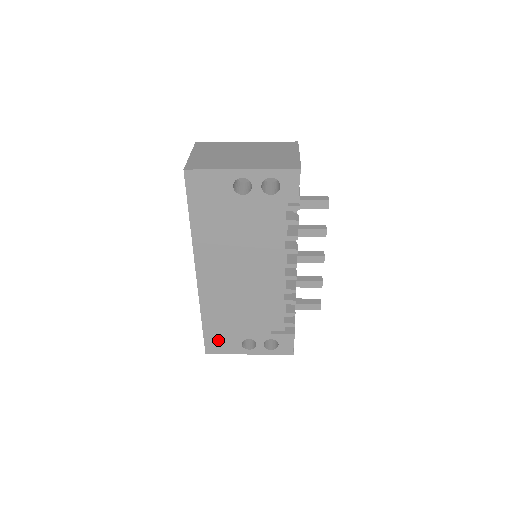
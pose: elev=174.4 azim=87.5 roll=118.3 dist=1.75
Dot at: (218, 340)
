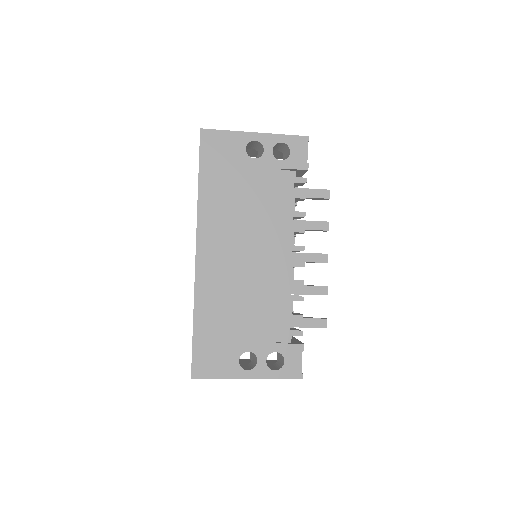
Dot at: (210, 354)
